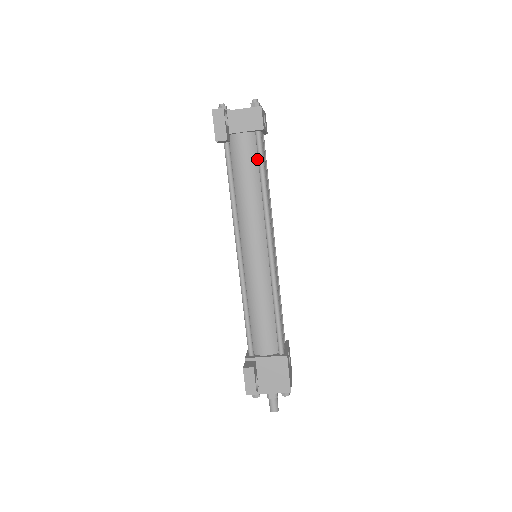
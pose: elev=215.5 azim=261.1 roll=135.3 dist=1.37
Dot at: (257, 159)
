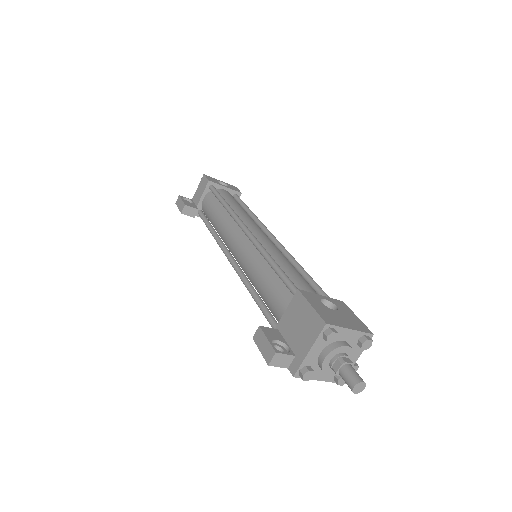
Dot at: (218, 200)
